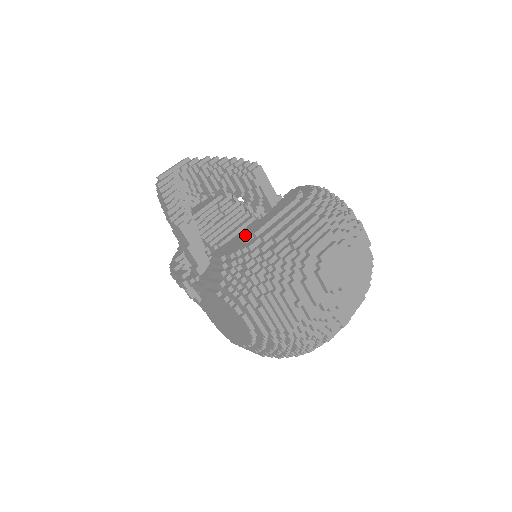
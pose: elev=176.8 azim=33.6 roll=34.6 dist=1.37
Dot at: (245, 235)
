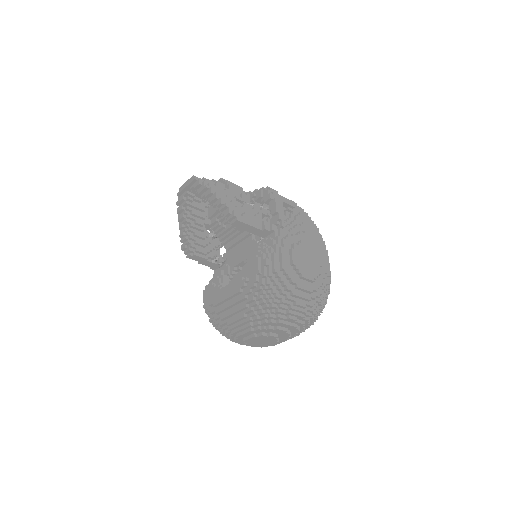
Dot at: (211, 301)
